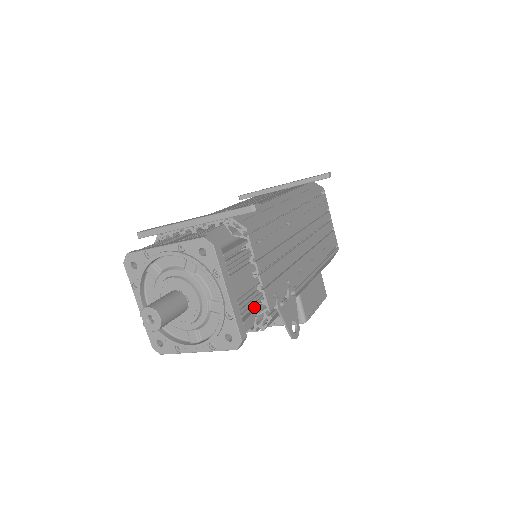
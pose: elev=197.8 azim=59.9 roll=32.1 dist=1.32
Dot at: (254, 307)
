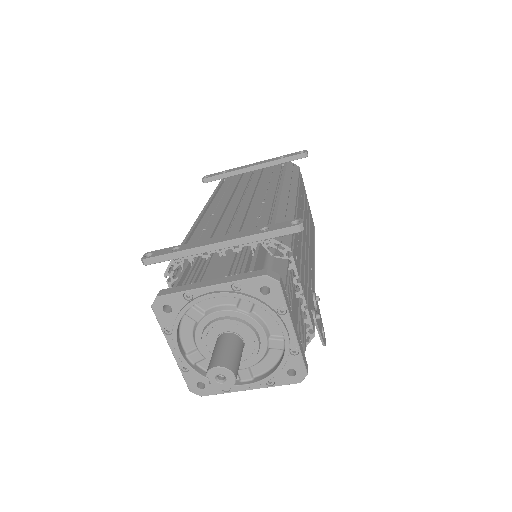
Dot at: occluded
